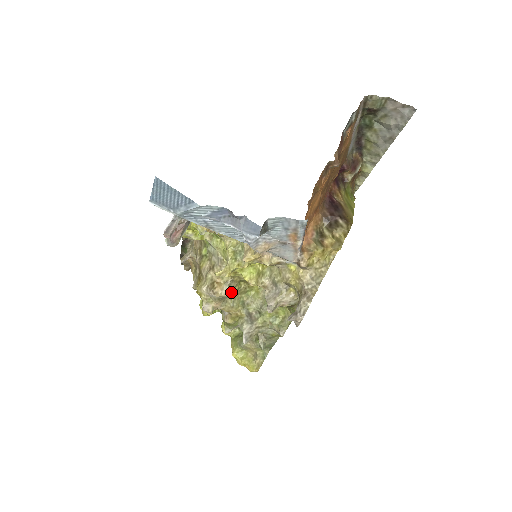
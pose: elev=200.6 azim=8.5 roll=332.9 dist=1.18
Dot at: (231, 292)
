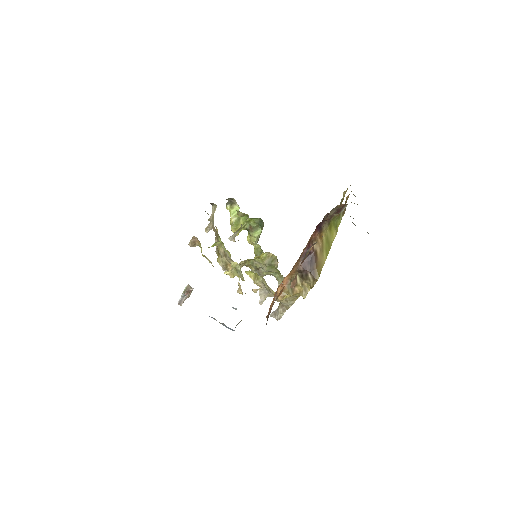
Dot at: occluded
